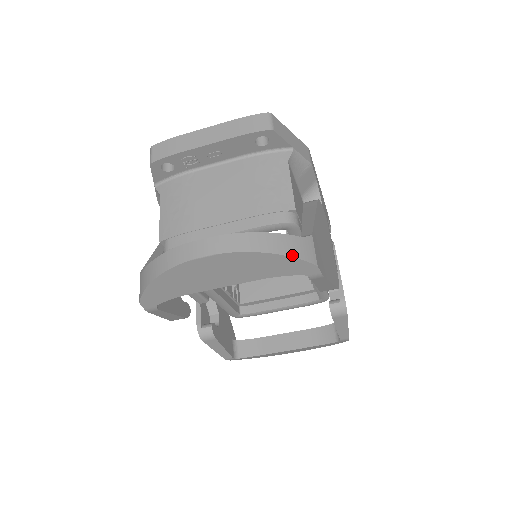
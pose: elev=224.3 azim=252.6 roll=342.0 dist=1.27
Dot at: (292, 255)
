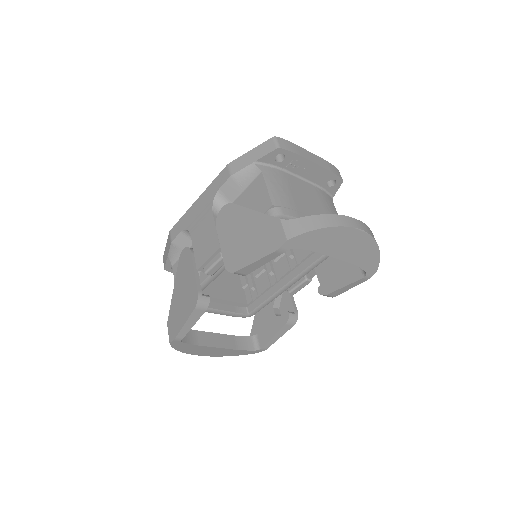
Dot at: occluded
